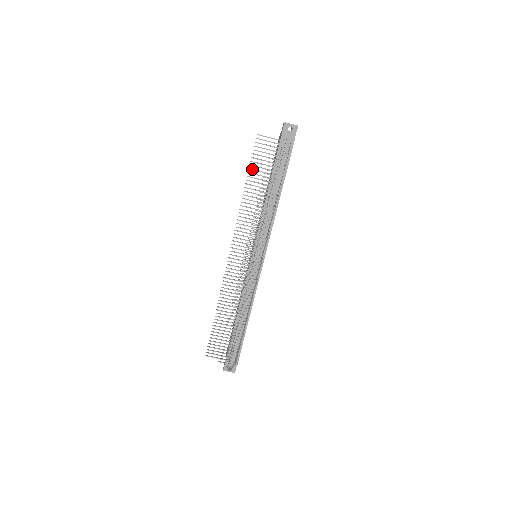
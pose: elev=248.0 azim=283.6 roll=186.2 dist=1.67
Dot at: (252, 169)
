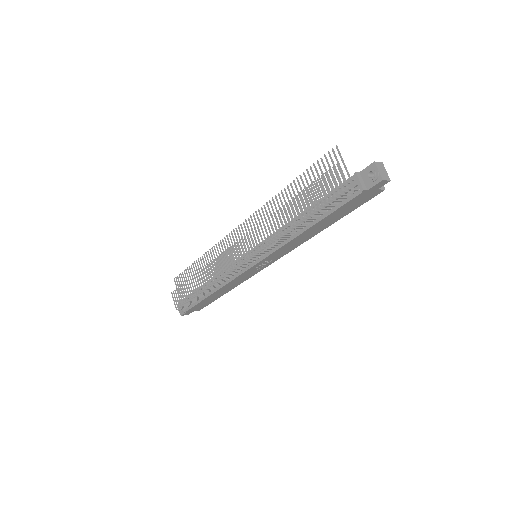
Dot at: (305, 175)
